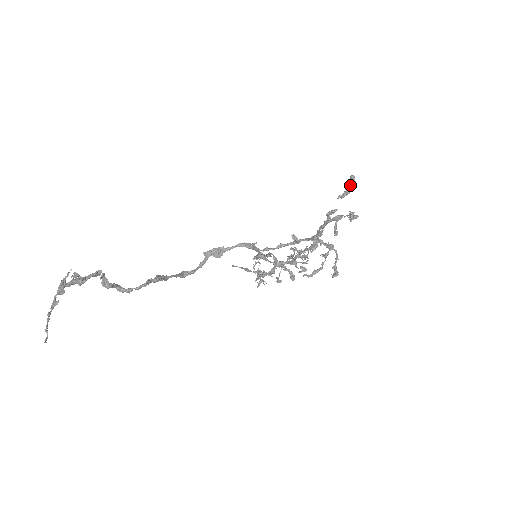
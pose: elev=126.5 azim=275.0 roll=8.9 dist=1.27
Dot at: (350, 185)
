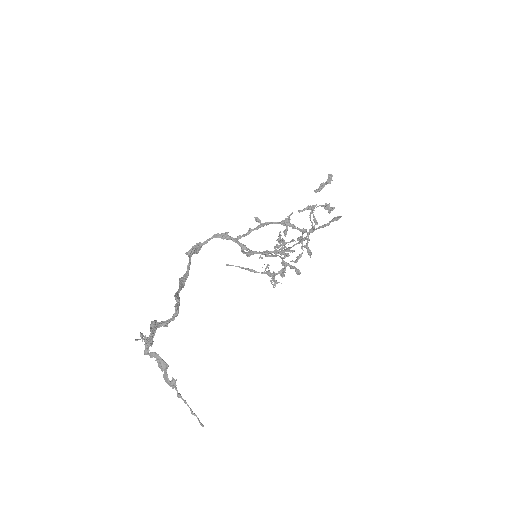
Dot at: (329, 183)
